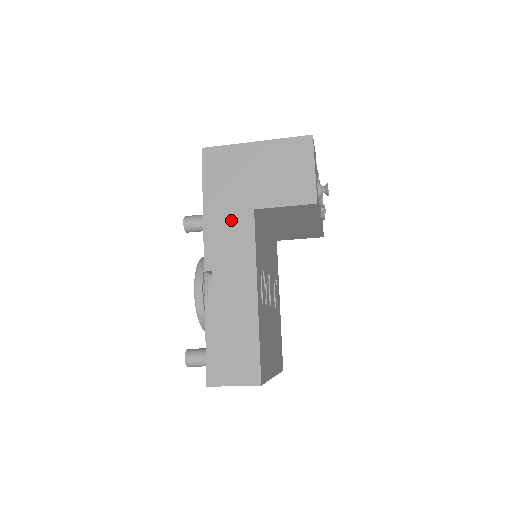
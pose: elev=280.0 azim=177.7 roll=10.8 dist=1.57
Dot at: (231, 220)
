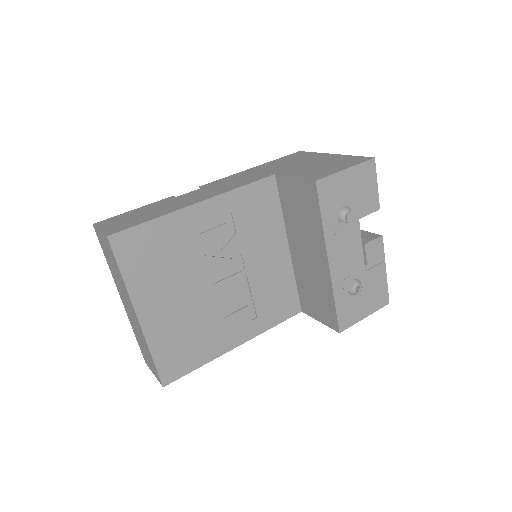
Dot at: (255, 174)
